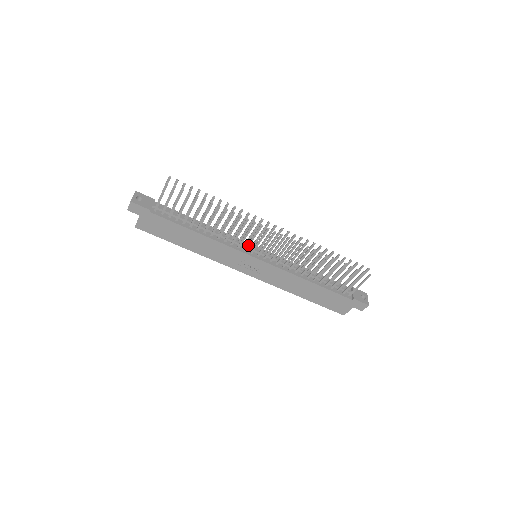
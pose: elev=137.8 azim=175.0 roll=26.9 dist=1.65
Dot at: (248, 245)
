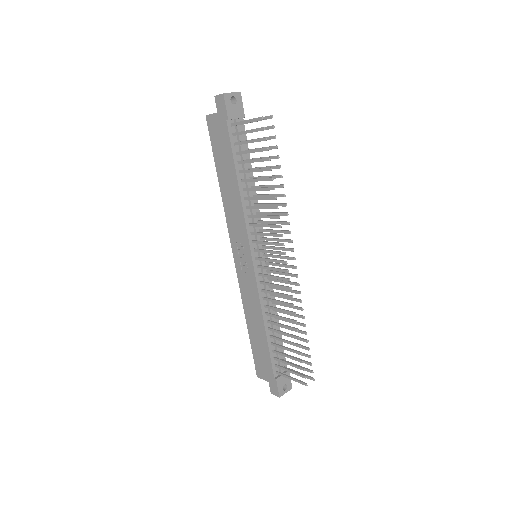
Dot at: (259, 242)
